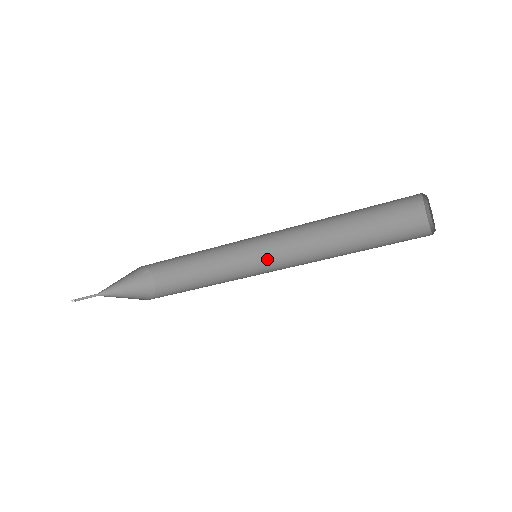
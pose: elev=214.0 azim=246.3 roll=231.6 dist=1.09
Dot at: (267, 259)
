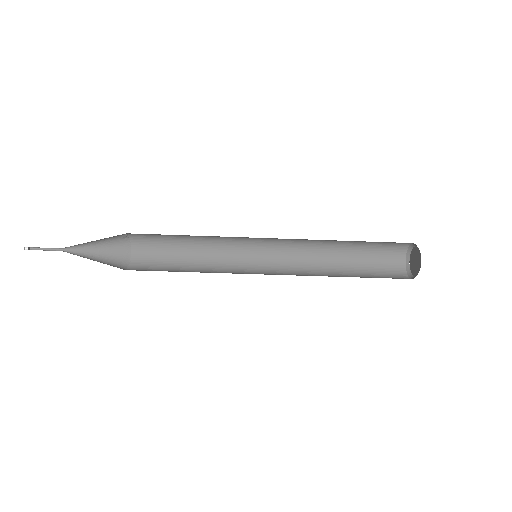
Dot at: (260, 252)
